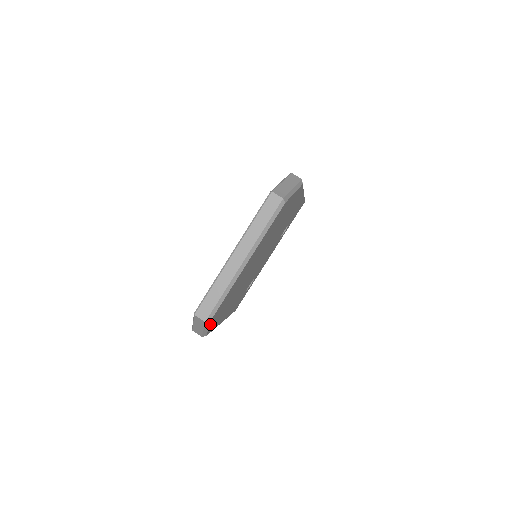
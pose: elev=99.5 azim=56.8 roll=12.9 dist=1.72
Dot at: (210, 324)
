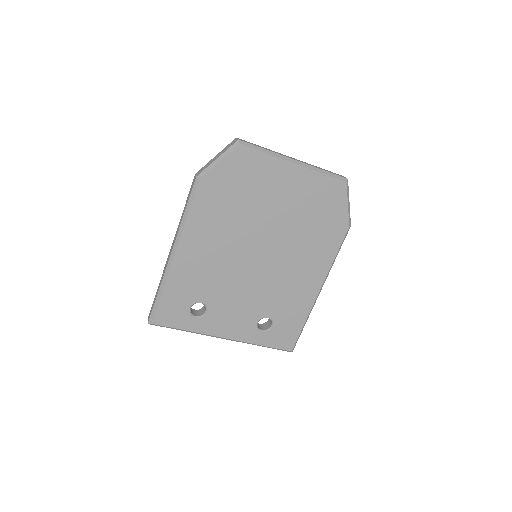
Dot at: (227, 158)
